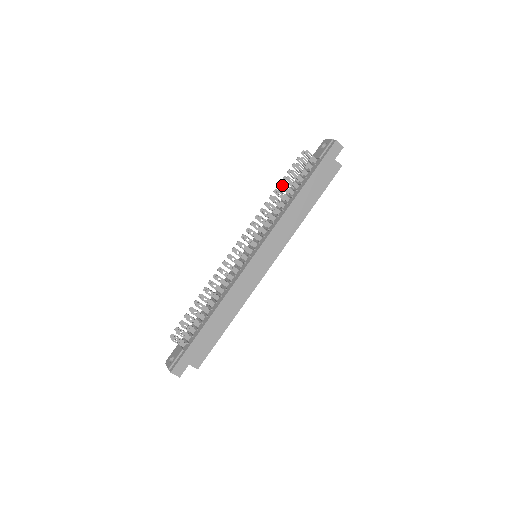
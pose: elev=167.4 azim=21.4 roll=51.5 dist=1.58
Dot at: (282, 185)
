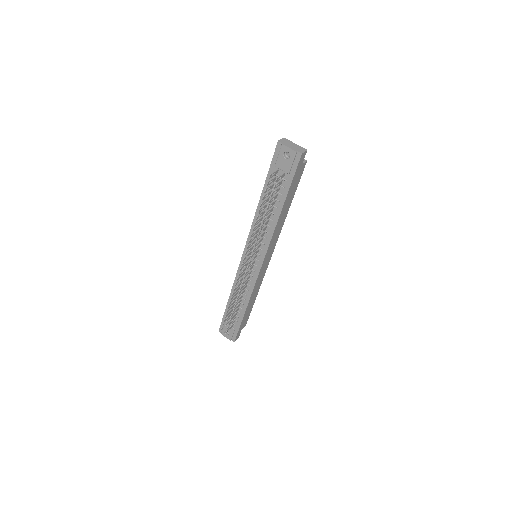
Dot at: occluded
